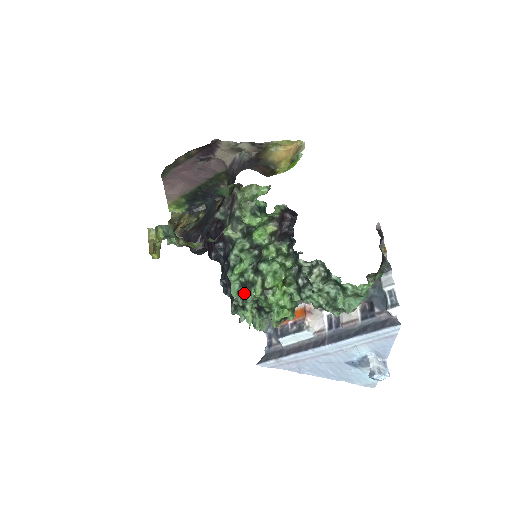
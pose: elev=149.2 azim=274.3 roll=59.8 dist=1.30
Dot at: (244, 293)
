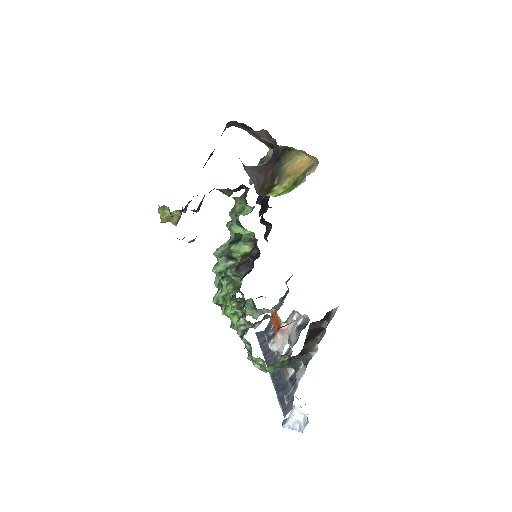
Dot at: occluded
